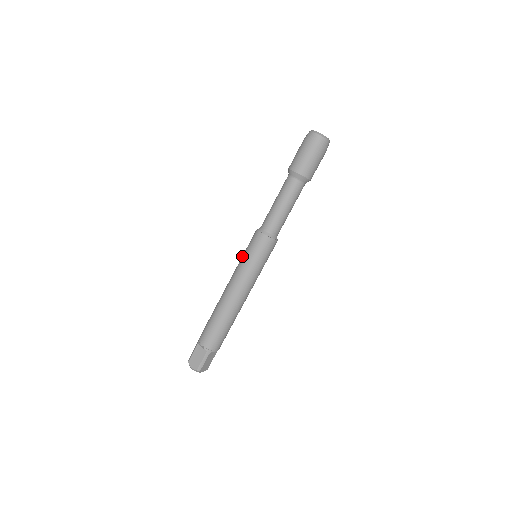
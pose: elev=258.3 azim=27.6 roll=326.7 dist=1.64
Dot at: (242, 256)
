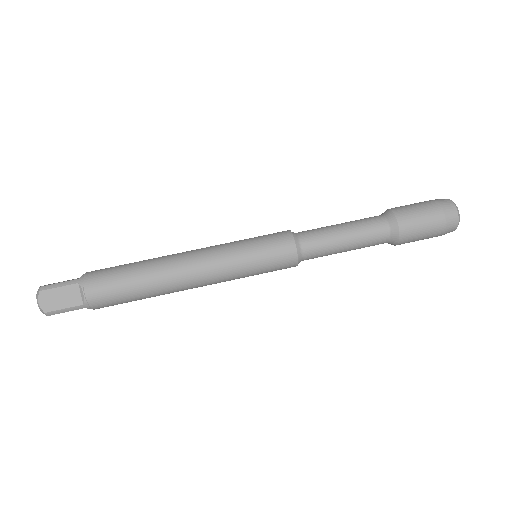
Dot at: (244, 243)
